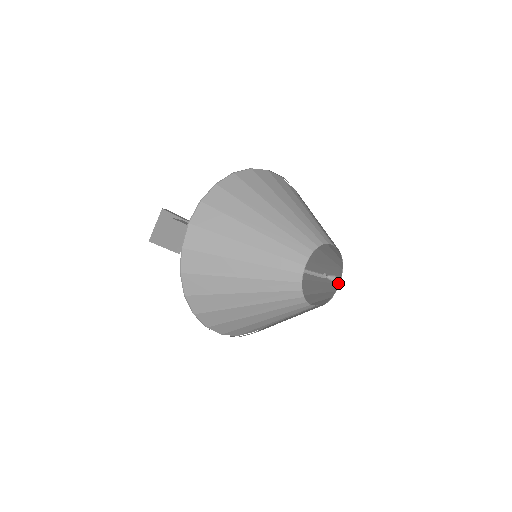
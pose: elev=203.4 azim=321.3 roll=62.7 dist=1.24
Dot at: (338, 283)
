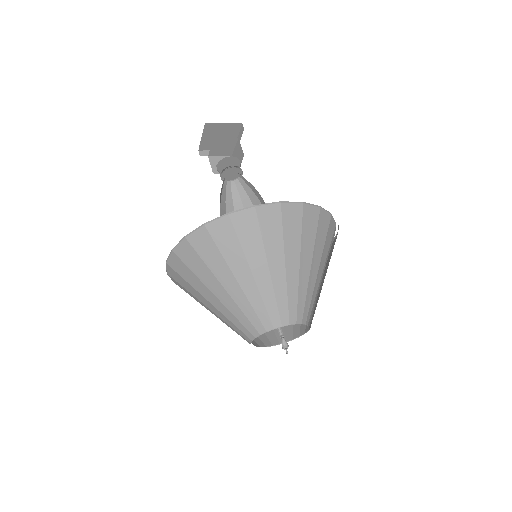
Dot at: (308, 328)
